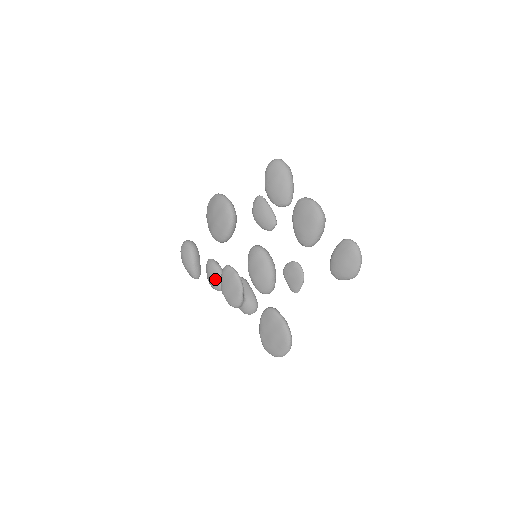
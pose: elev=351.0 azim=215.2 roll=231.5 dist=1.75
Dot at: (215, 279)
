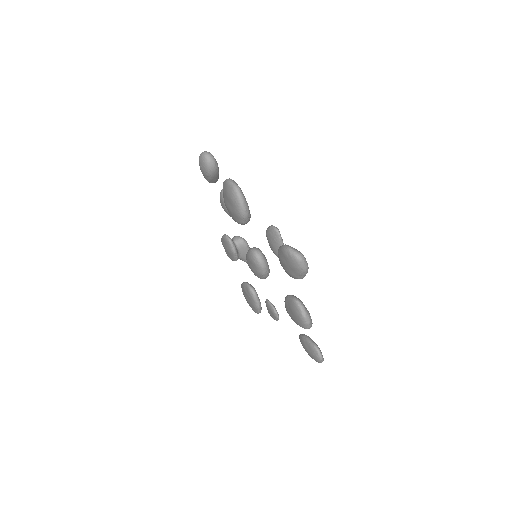
Dot at: (225, 210)
